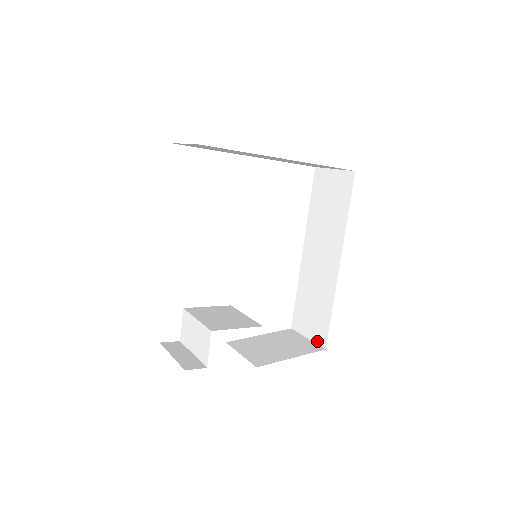
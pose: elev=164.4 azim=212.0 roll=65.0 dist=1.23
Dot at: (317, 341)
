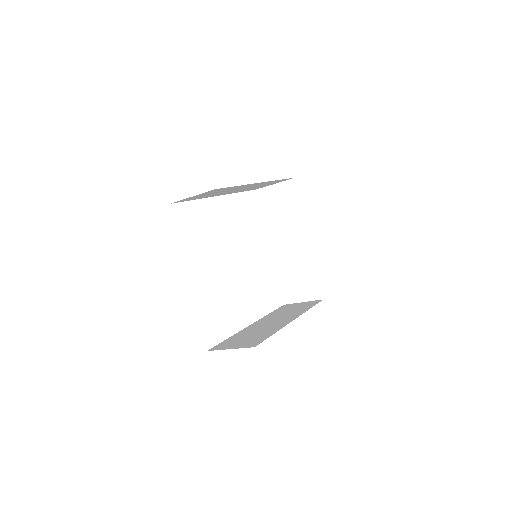
Dot at: (244, 347)
